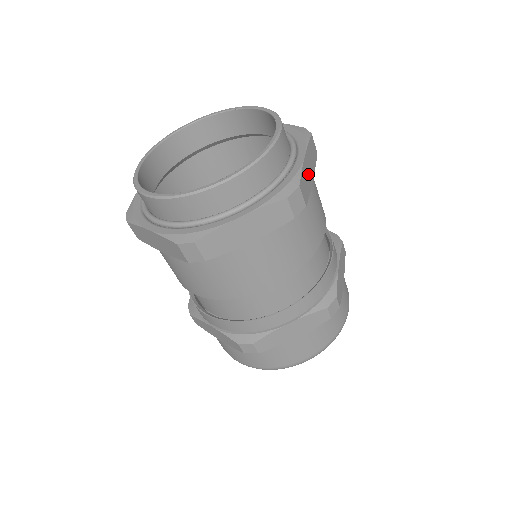
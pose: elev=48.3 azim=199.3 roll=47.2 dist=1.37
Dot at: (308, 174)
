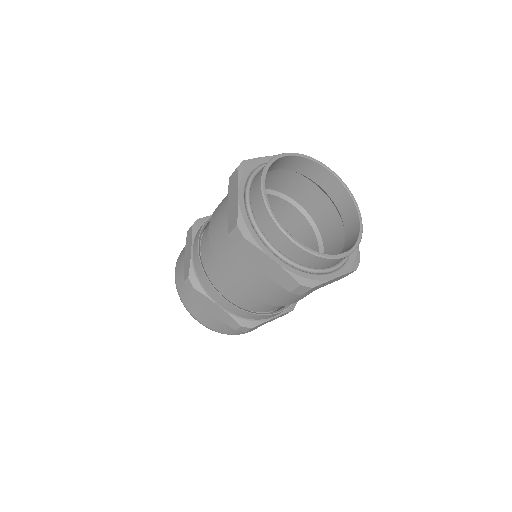
Dot at: (325, 284)
